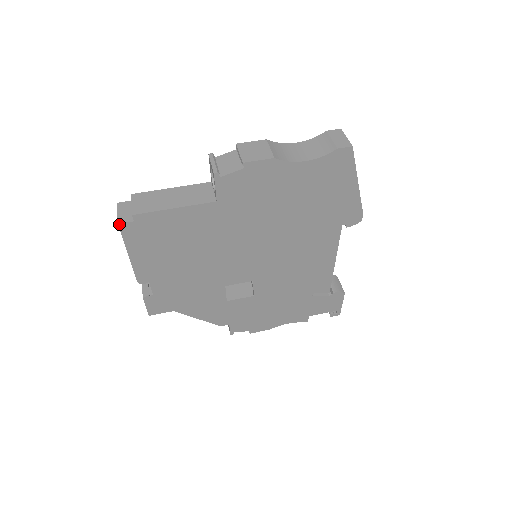
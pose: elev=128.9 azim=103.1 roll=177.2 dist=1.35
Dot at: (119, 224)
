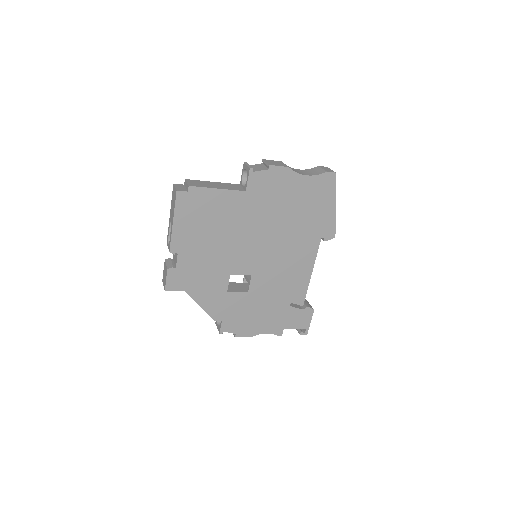
Dot at: (177, 191)
